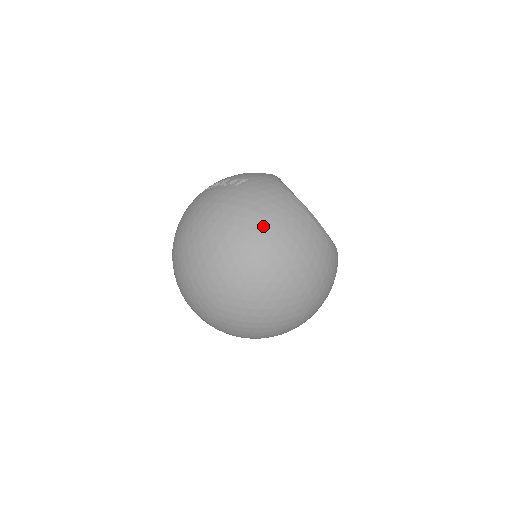
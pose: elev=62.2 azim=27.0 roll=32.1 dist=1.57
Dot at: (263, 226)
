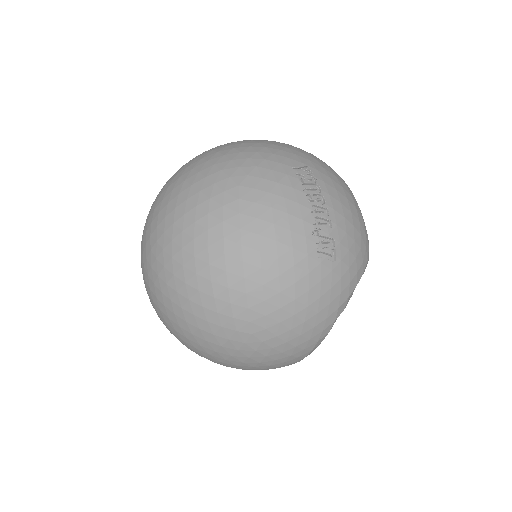
Dot at: (263, 328)
